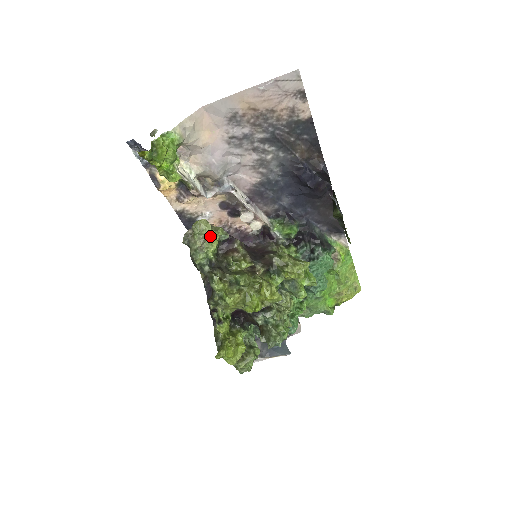
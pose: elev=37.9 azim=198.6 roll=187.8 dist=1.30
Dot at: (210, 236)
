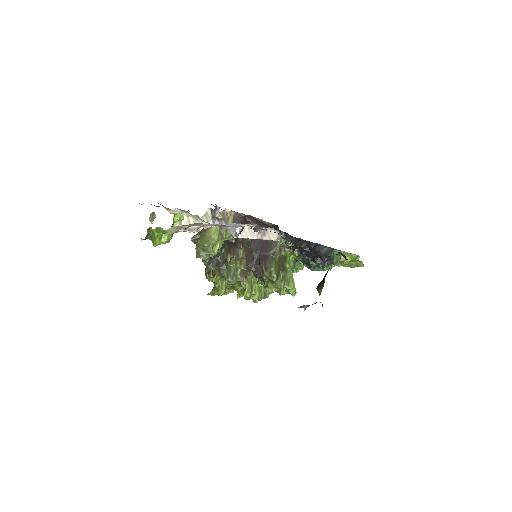
Dot at: (215, 243)
